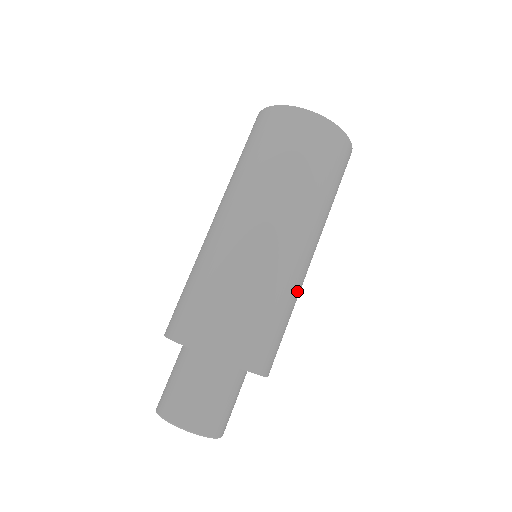
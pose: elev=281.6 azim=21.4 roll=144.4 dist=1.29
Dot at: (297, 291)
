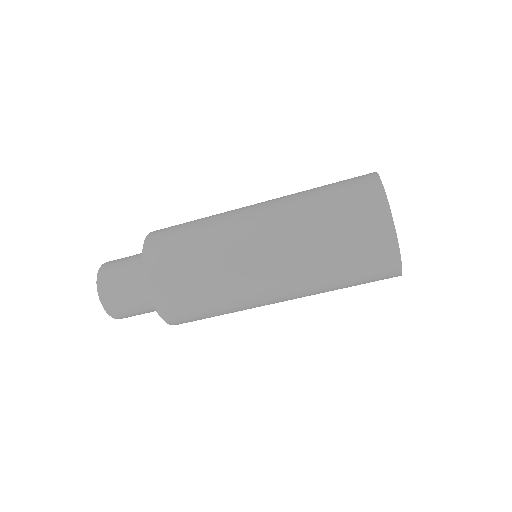
Dot at: occluded
